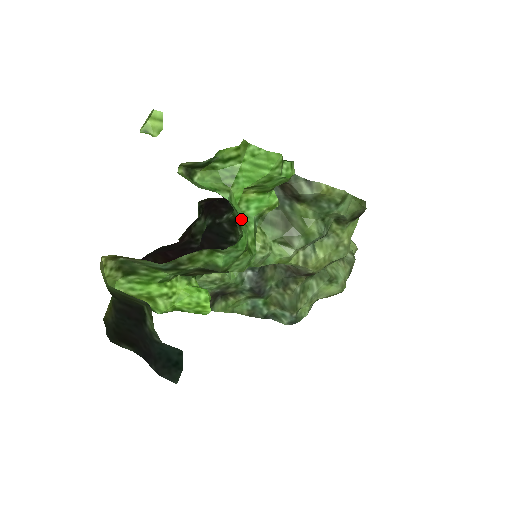
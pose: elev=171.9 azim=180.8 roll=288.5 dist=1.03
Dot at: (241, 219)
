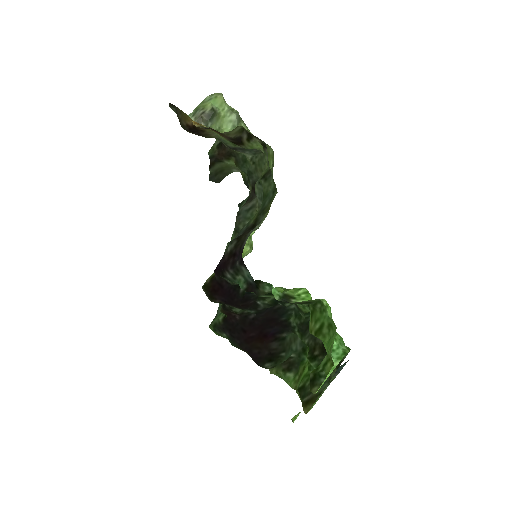
Dot at: (338, 345)
